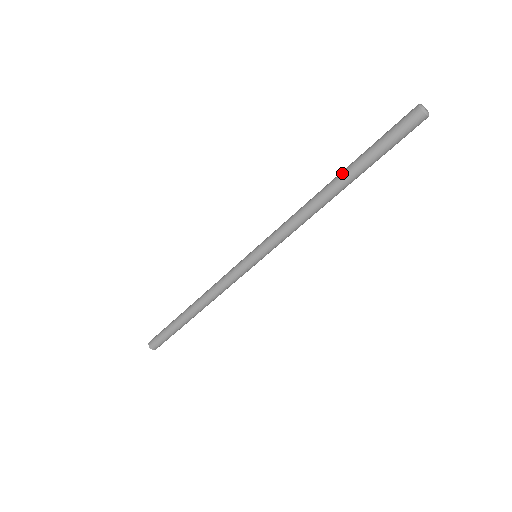
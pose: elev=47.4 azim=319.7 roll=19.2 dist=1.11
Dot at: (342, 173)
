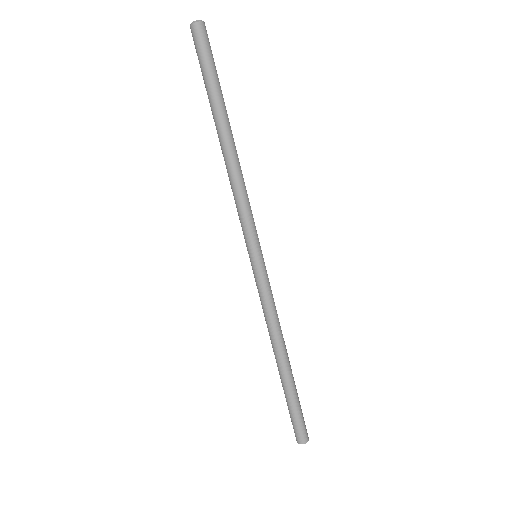
Dot at: occluded
